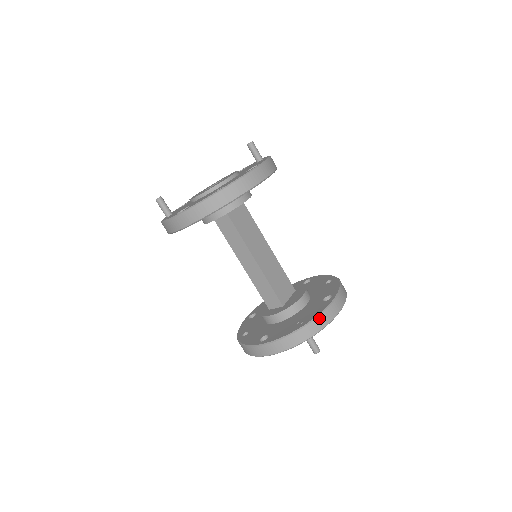
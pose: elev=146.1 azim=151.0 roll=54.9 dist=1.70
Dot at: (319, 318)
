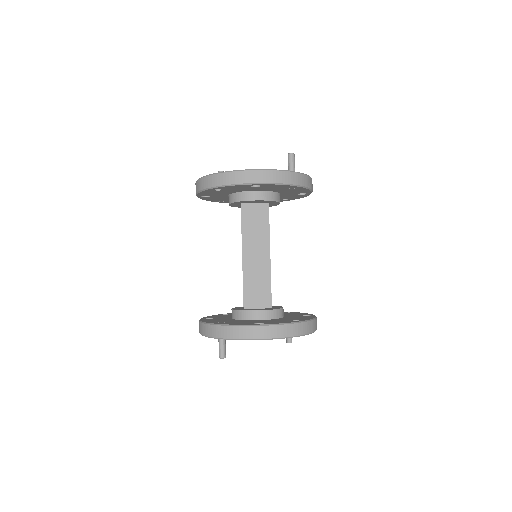
Dot at: (228, 327)
